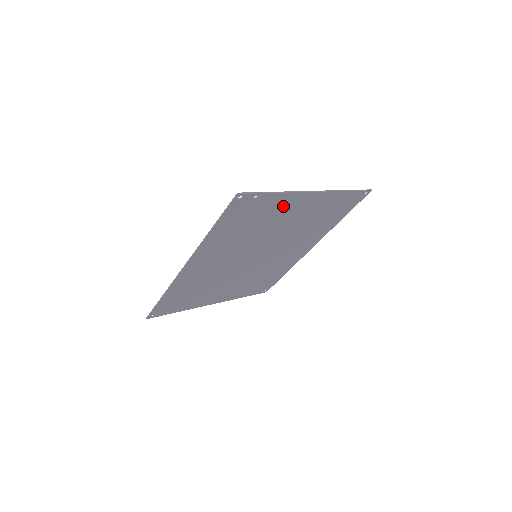
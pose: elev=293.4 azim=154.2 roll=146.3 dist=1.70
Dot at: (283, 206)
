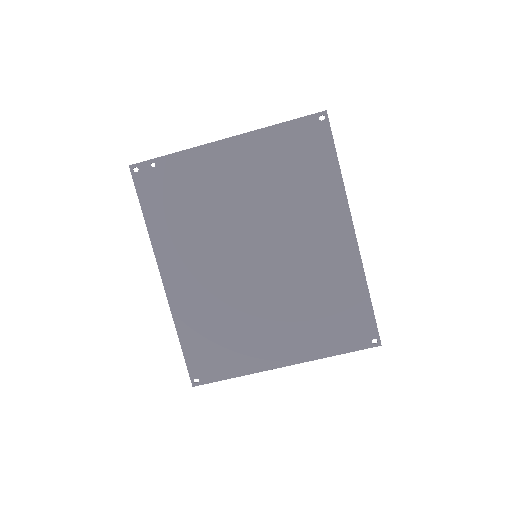
Dot at: (203, 168)
